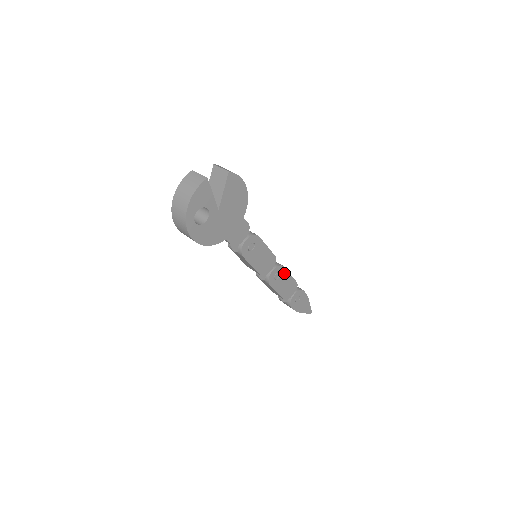
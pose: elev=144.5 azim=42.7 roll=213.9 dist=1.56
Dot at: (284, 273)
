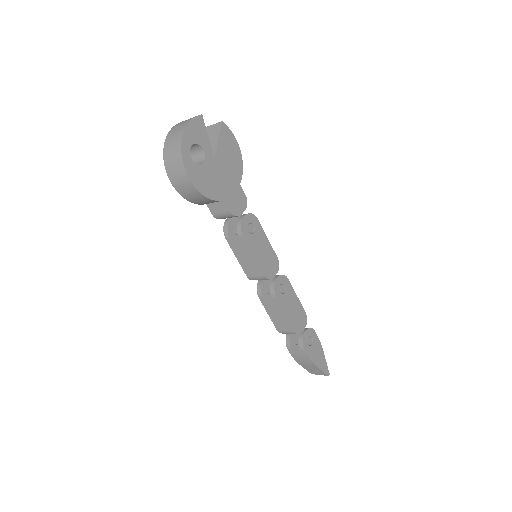
Dot at: (290, 290)
